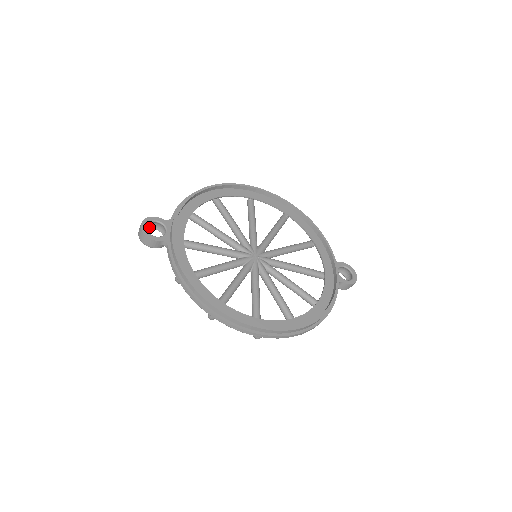
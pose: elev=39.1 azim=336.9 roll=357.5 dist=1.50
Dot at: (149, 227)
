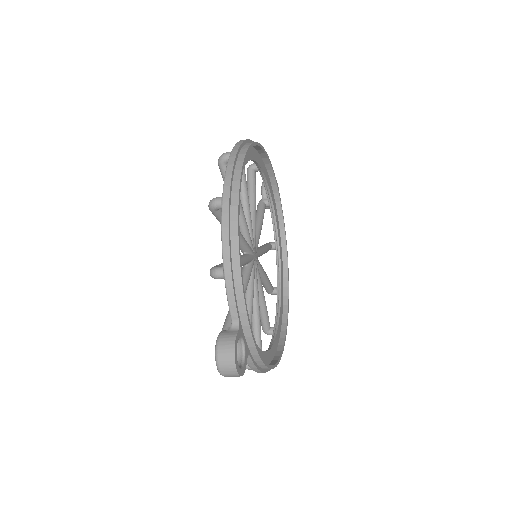
Dot at: (219, 350)
